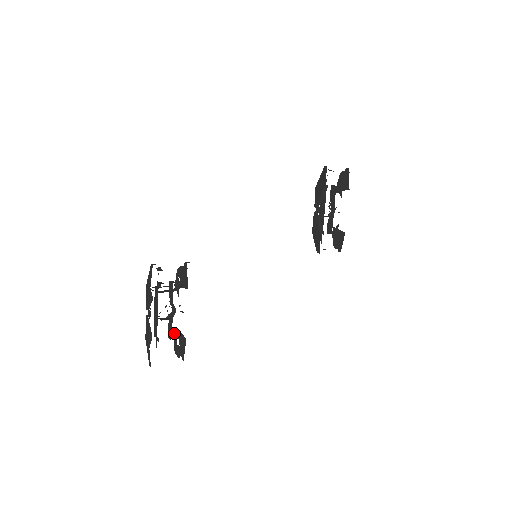
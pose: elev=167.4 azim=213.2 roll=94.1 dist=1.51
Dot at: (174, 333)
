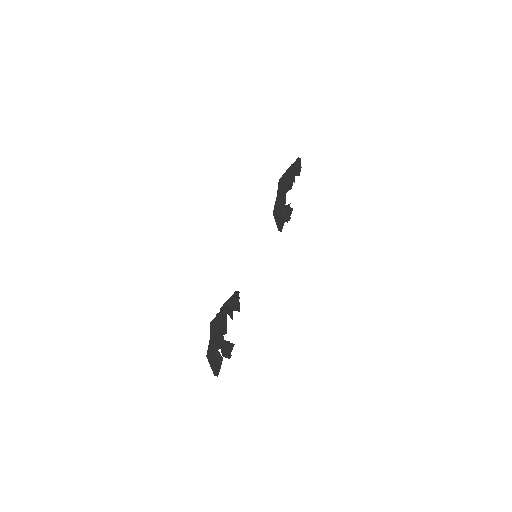
Dot at: (222, 343)
